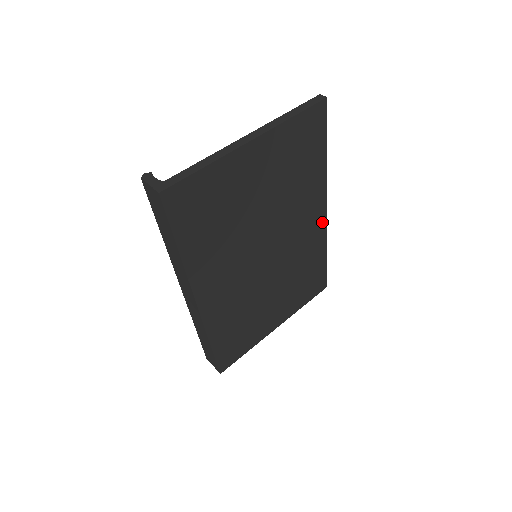
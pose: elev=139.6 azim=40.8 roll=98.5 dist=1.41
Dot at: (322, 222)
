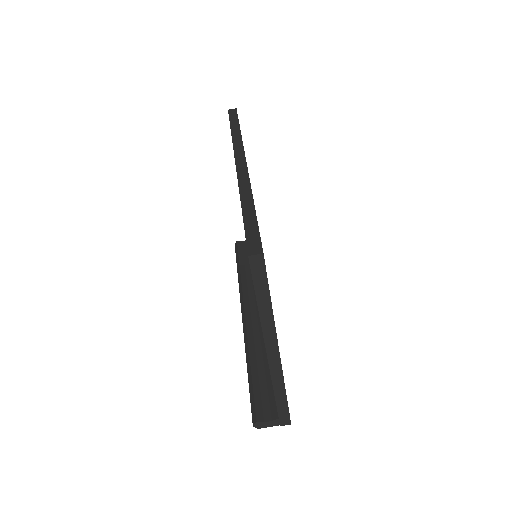
Dot at: occluded
